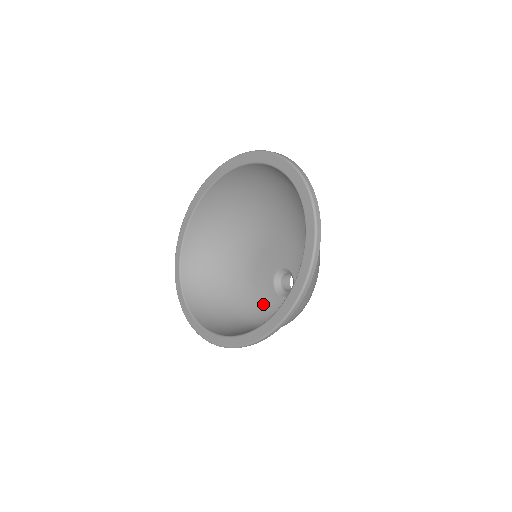
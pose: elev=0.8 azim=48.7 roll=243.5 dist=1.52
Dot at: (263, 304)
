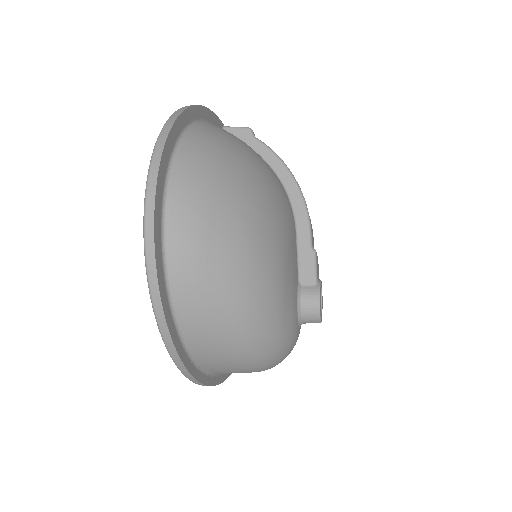
Dot at: occluded
